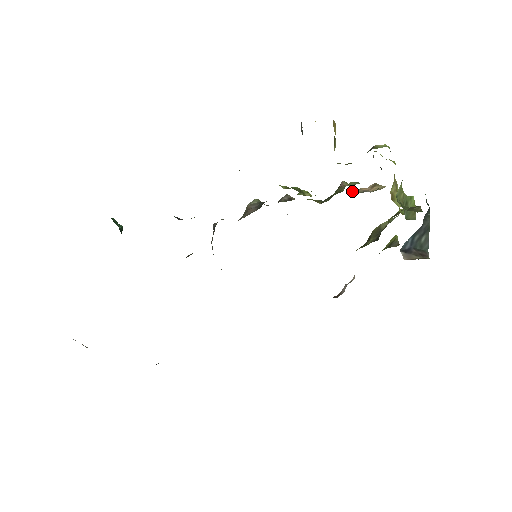
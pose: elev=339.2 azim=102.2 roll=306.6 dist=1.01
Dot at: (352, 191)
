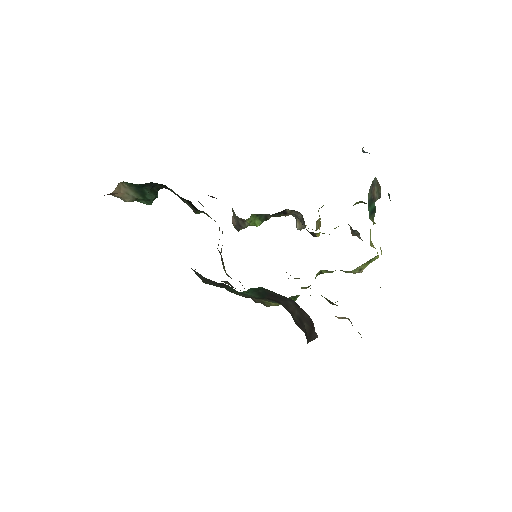
Dot at: occluded
